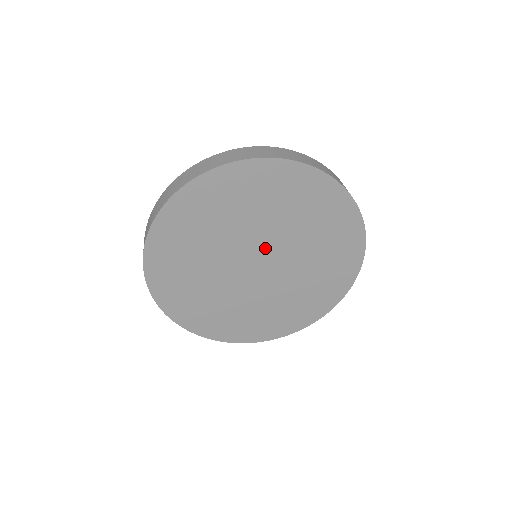
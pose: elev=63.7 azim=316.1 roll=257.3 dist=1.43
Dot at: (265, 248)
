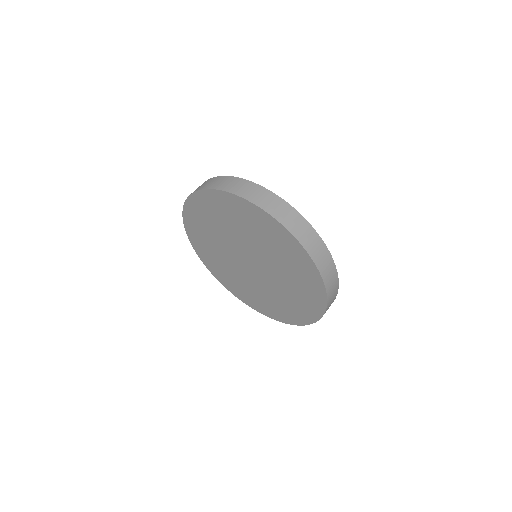
Dot at: (255, 257)
